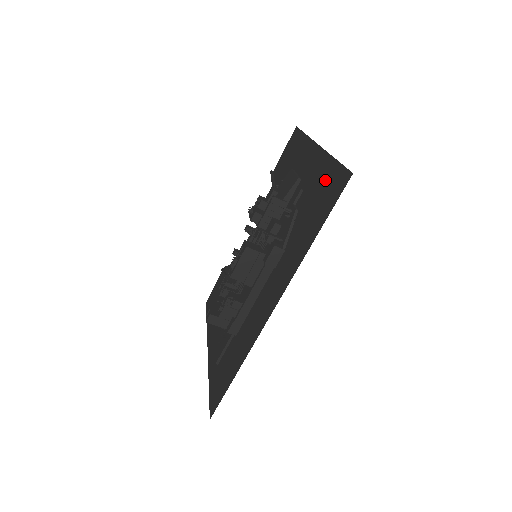
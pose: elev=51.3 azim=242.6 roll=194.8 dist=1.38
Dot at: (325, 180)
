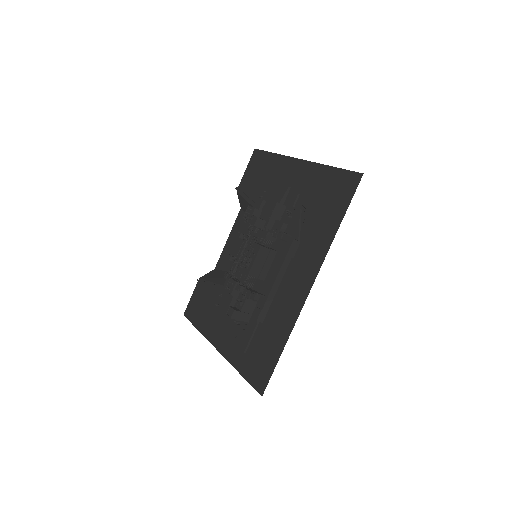
Dot at: (328, 183)
